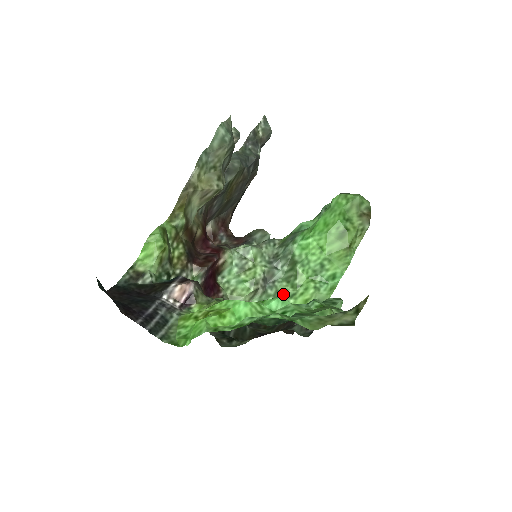
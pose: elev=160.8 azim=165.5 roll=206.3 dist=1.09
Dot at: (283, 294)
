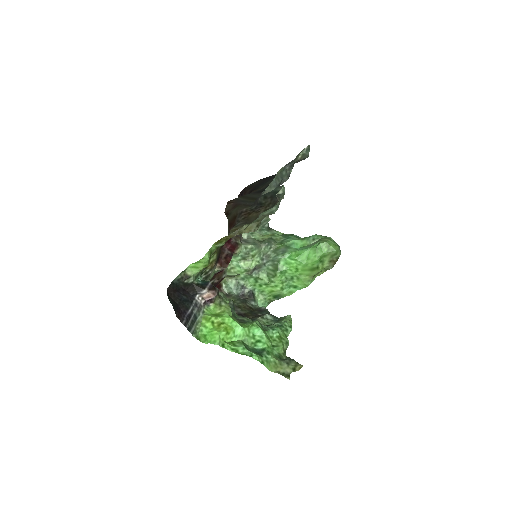
Dot at: (261, 281)
